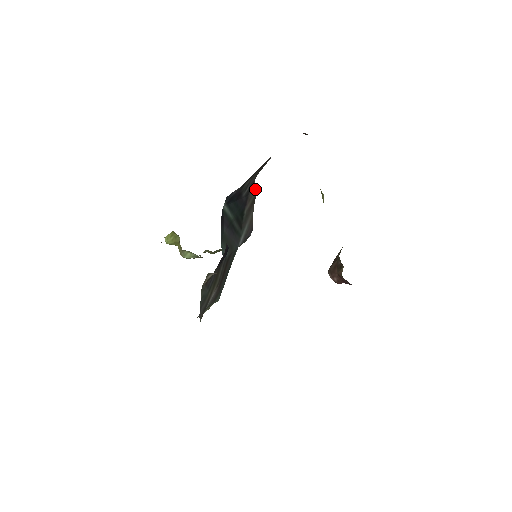
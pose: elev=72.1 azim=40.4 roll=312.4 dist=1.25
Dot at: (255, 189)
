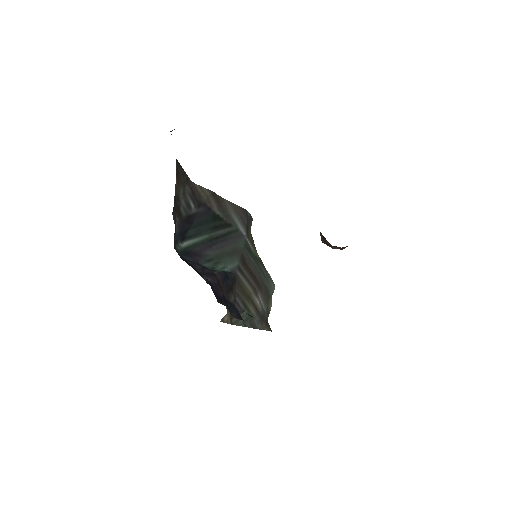
Dot at: (204, 188)
